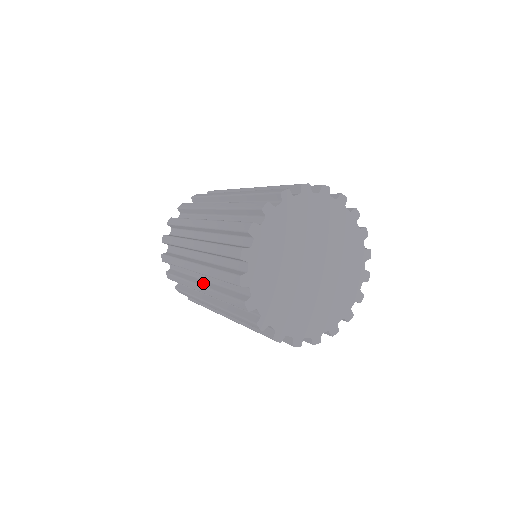
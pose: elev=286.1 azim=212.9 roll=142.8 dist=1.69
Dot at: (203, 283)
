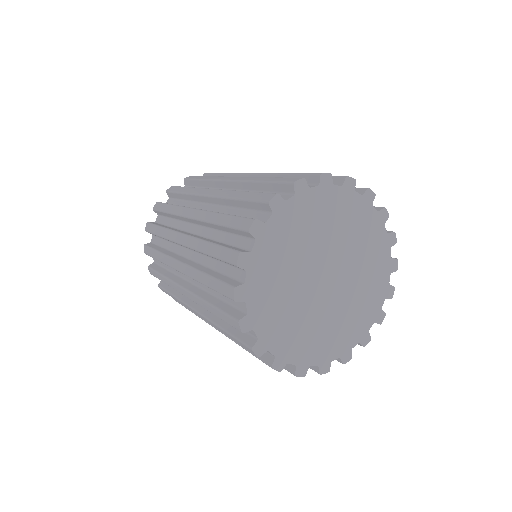
Dot at: occluded
